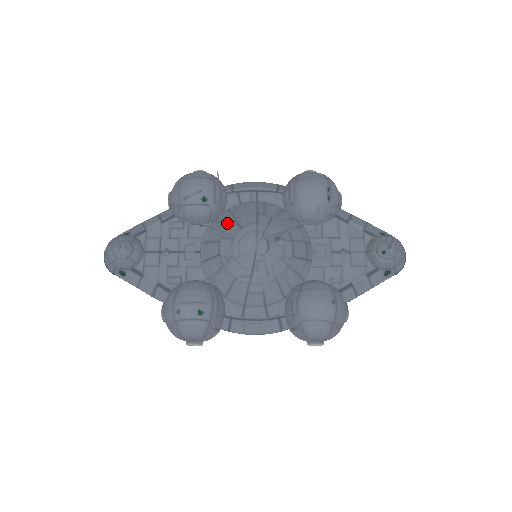
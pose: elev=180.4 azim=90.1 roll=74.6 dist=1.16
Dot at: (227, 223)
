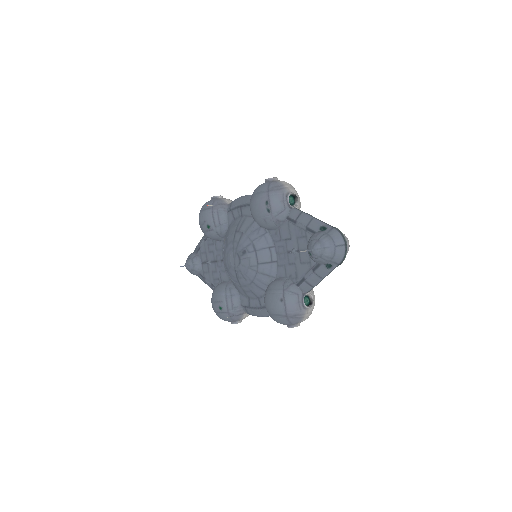
Dot at: (225, 241)
